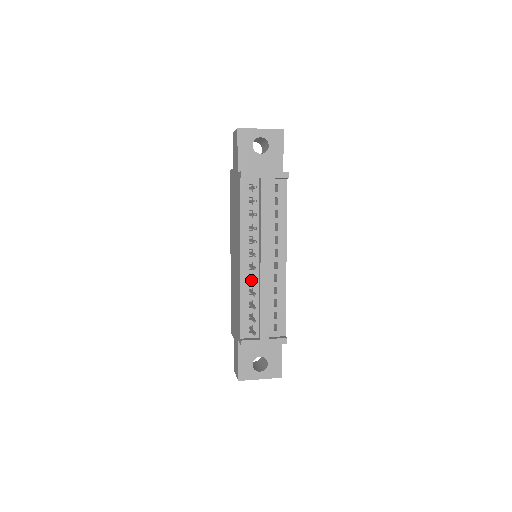
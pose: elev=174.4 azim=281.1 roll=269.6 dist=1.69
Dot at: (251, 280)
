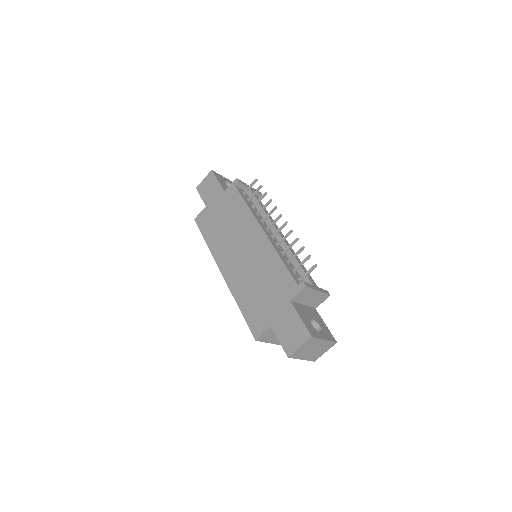
Dot at: (282, 239)
